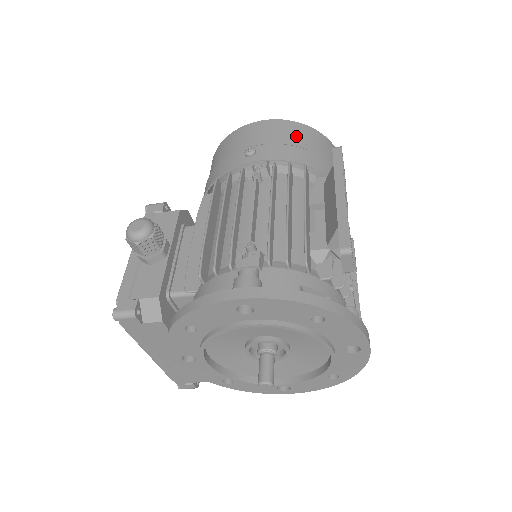
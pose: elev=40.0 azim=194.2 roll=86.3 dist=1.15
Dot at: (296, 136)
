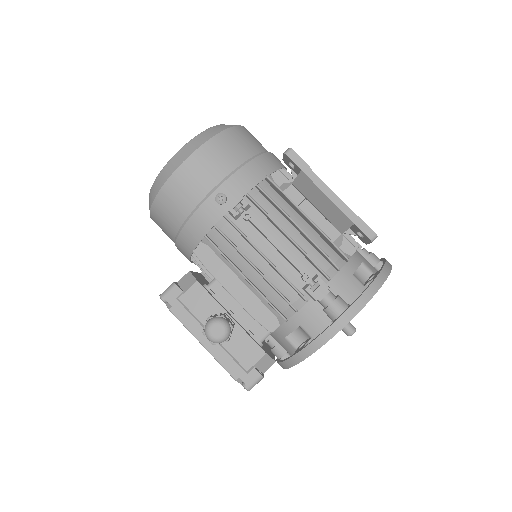
Dot at: (232, 152)
